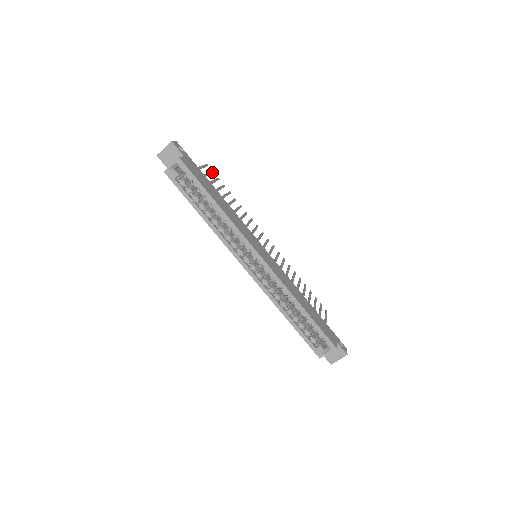
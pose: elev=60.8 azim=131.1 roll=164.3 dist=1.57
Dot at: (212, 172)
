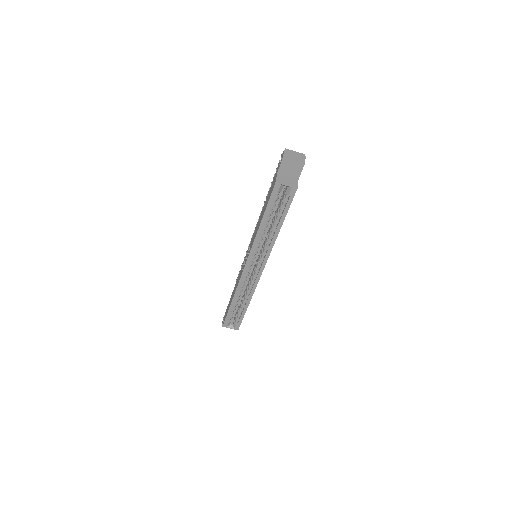
Dot at: occluded
